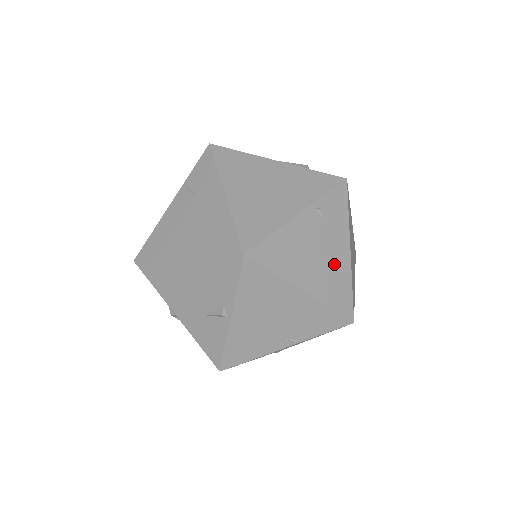
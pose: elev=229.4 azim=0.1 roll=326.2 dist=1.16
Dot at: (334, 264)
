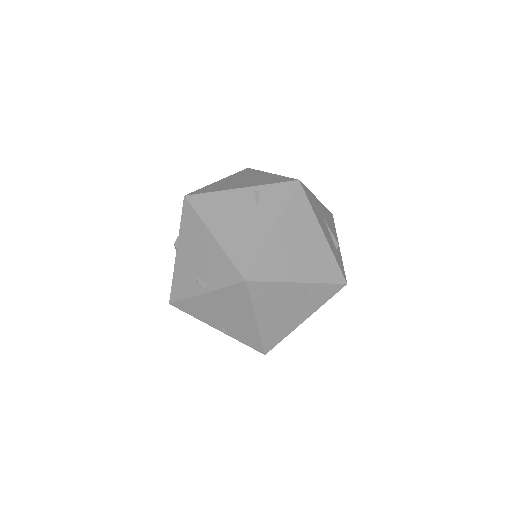
Dot at: (288, 320)
